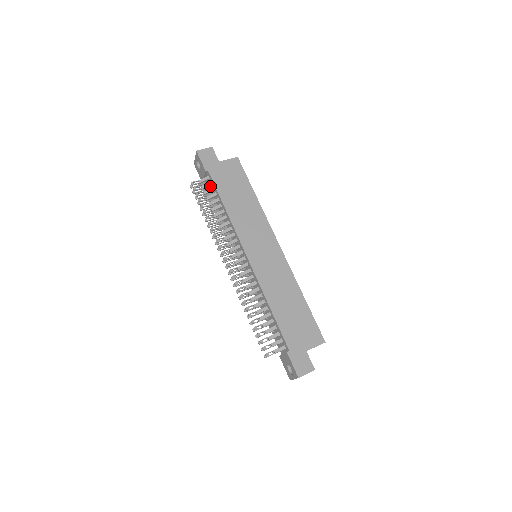
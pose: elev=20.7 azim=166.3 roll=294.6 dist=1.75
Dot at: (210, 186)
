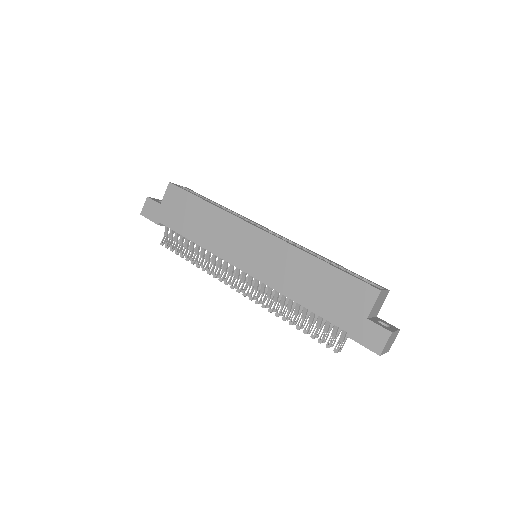
Dot at: occluded
